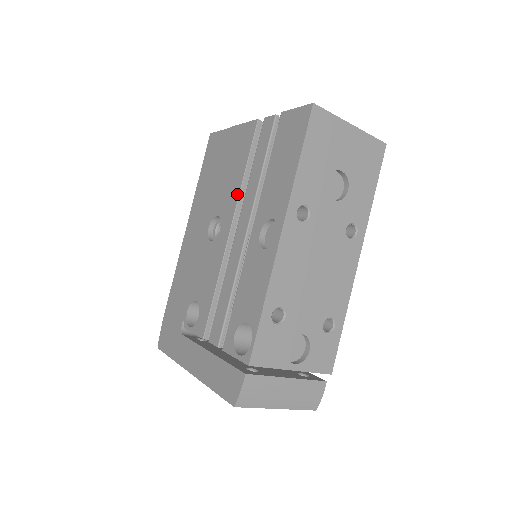
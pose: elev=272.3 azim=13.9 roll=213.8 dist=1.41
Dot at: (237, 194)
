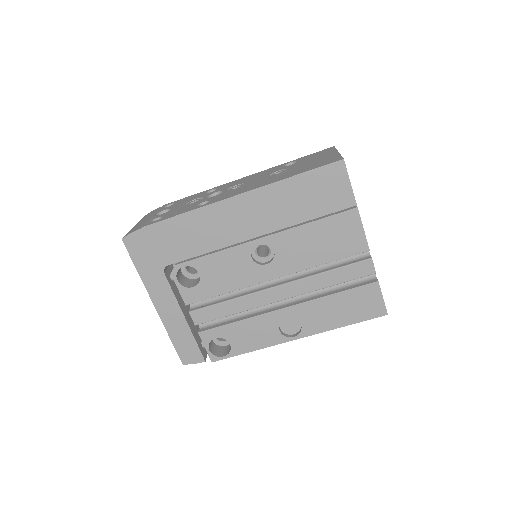
Dot at: (302, 268)
